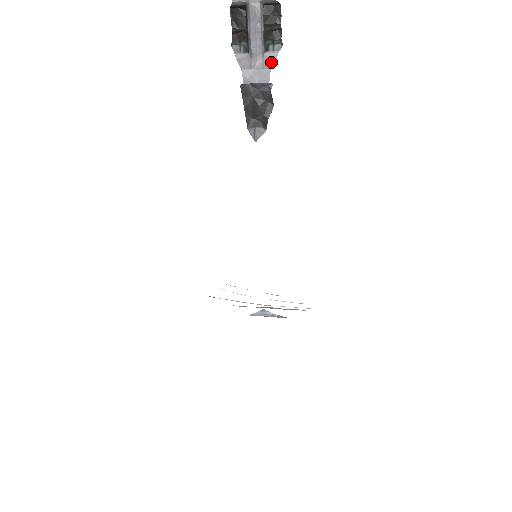
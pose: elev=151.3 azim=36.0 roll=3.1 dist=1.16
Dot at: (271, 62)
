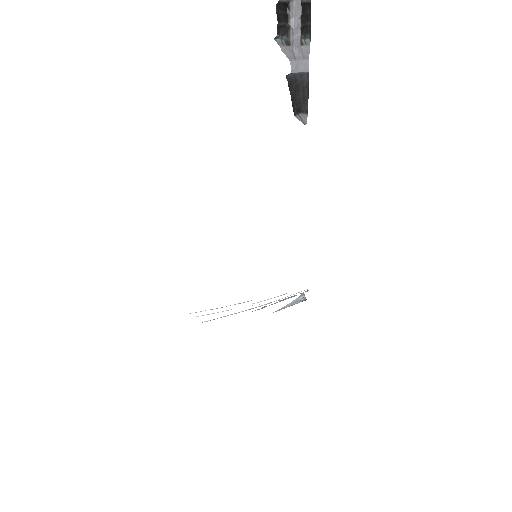
Dot at: (307, 54)
